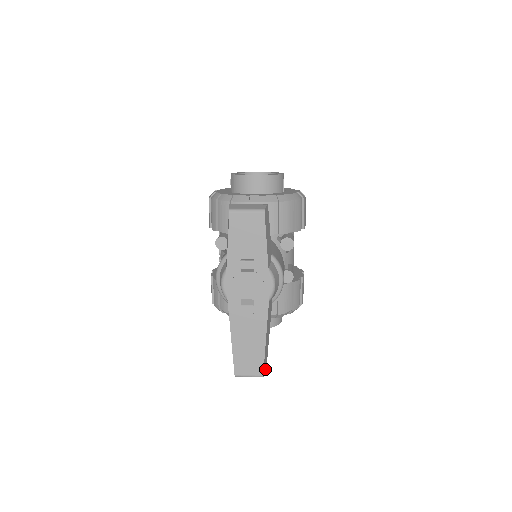
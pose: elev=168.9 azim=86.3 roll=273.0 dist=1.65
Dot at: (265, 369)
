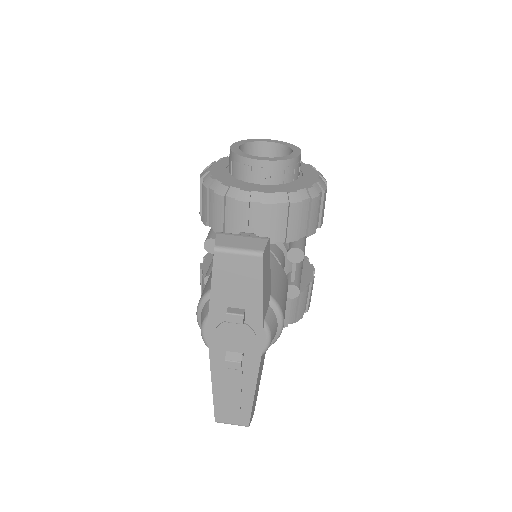
Dot at: (252, 414)
